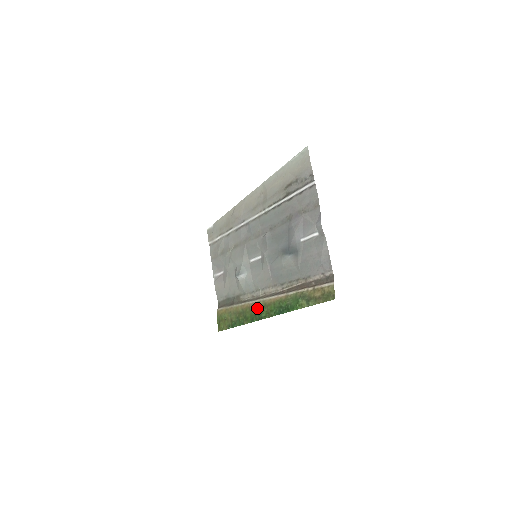
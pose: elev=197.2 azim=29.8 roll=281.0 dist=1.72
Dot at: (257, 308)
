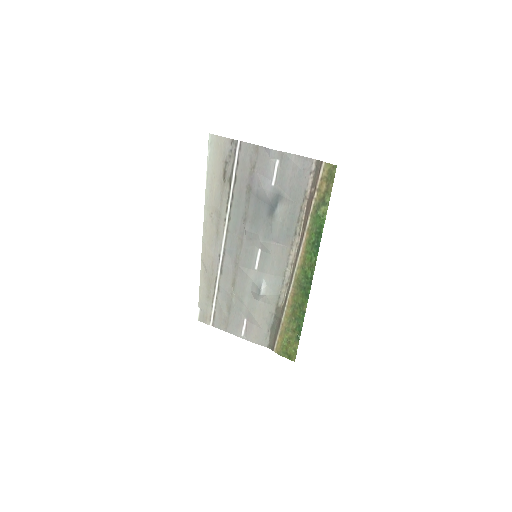
Dot at: (300, 281)
